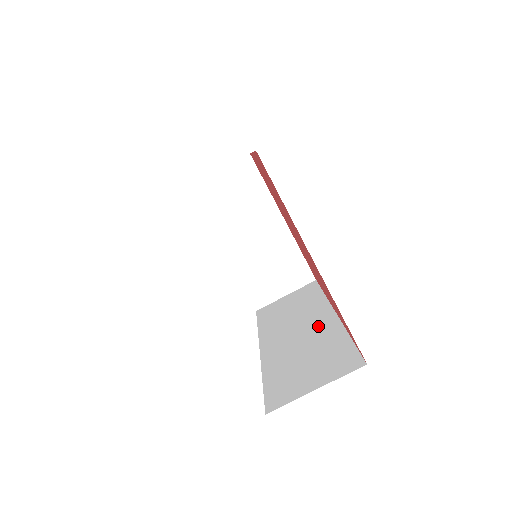
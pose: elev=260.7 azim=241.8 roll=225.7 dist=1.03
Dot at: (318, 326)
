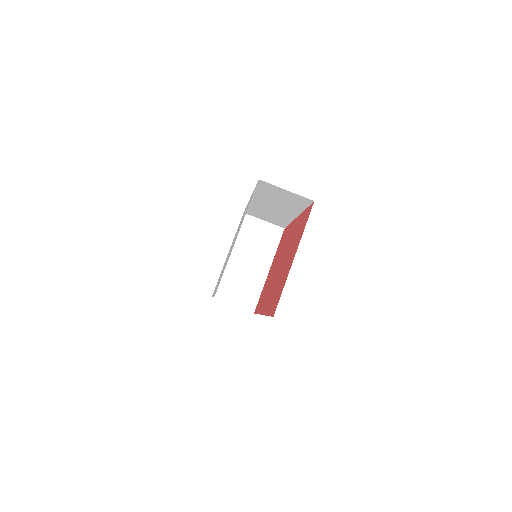
Dot at: occluded
